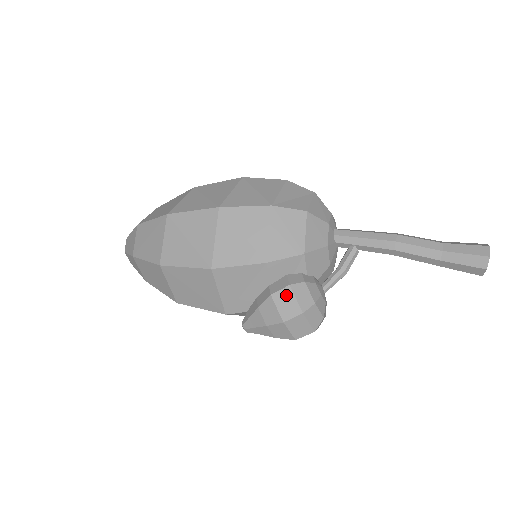
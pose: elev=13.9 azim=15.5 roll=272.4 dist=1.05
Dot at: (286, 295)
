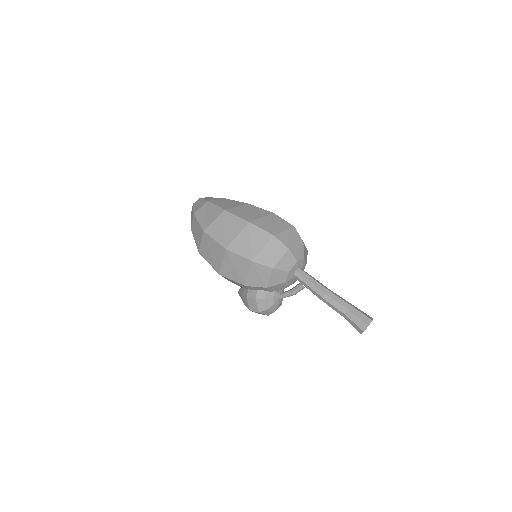
Dot at: (253, 301)
